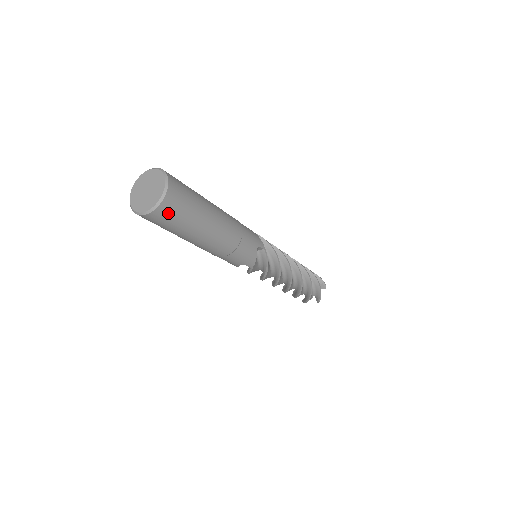
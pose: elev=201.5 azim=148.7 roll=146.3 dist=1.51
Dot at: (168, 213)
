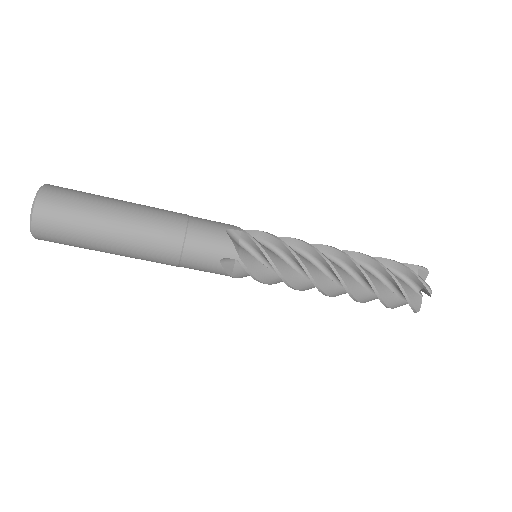
Dot at: (52, 211)
